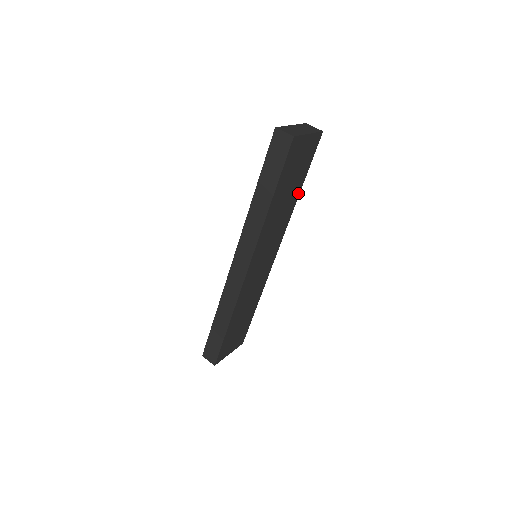
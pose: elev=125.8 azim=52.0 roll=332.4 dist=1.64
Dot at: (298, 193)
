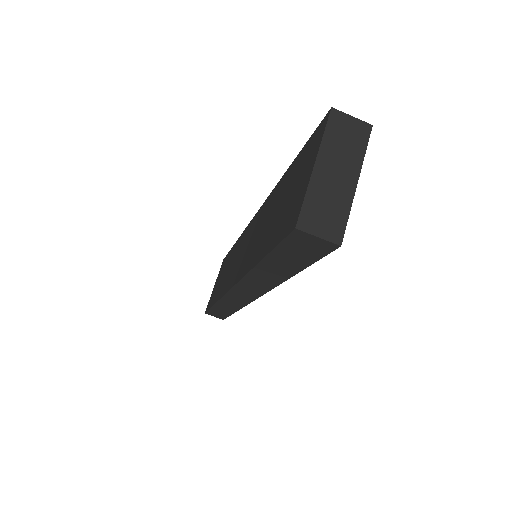
Dot at: occluded
